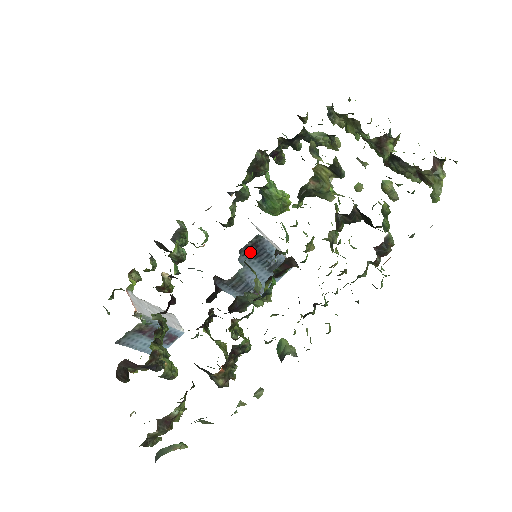
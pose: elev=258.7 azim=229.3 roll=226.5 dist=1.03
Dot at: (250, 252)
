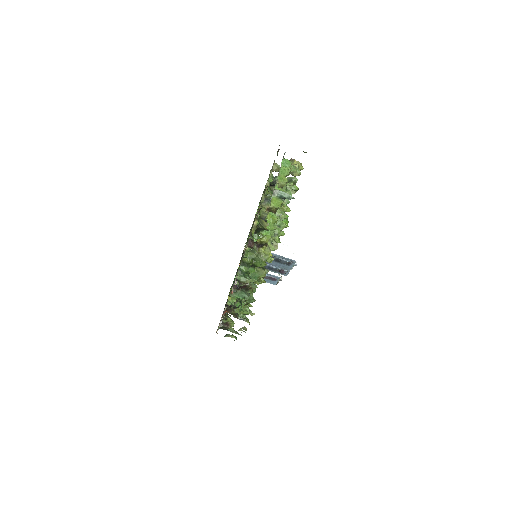
Dot at: occluded
